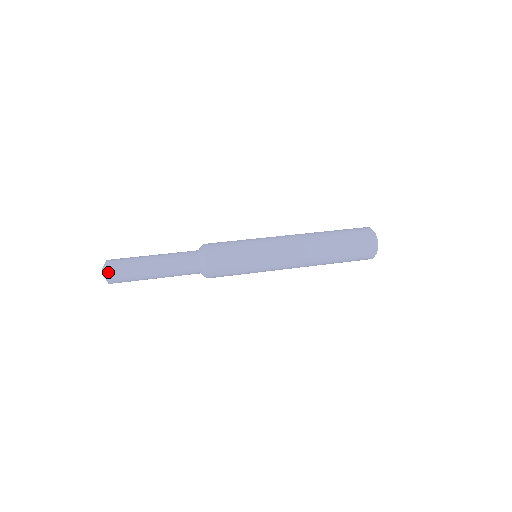
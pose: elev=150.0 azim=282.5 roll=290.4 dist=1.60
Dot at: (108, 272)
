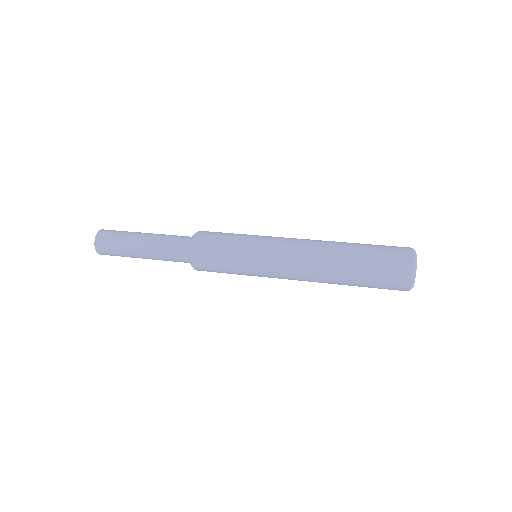
Dot at: (97, 238)
